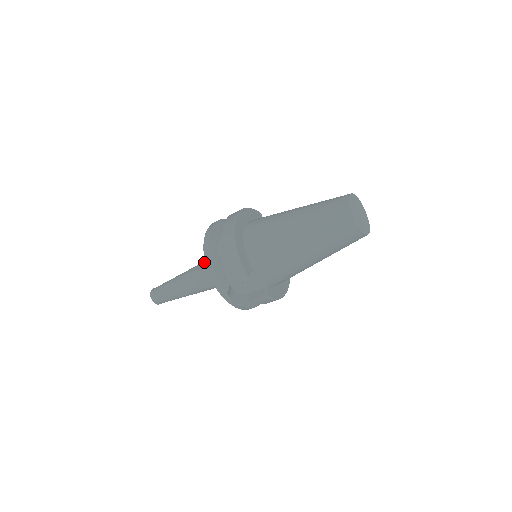
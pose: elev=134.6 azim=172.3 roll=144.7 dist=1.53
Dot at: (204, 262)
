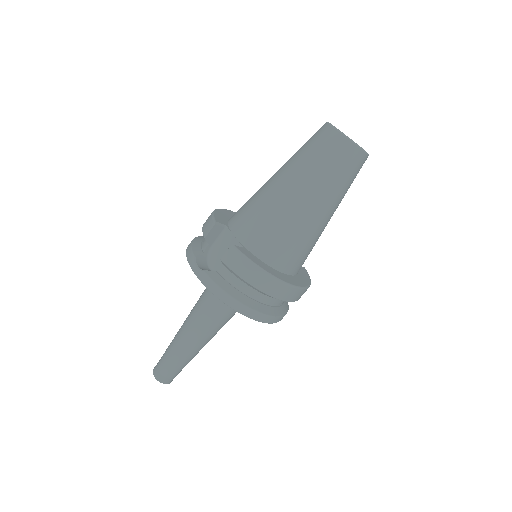
Dot at: occluded
